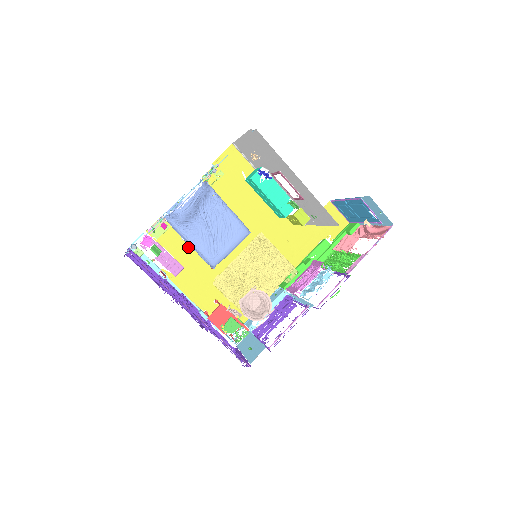
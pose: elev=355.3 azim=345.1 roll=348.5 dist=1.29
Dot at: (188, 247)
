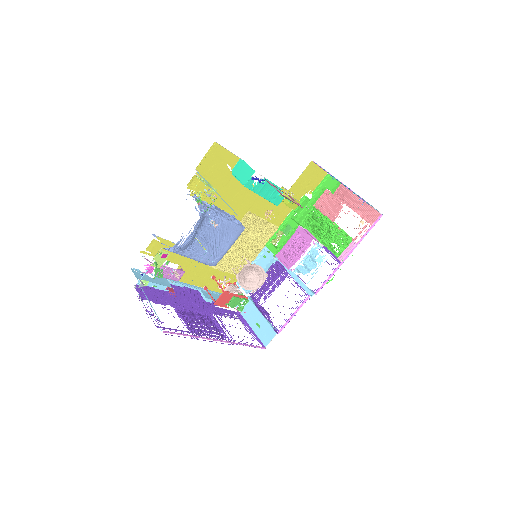
Dot at: occluded
